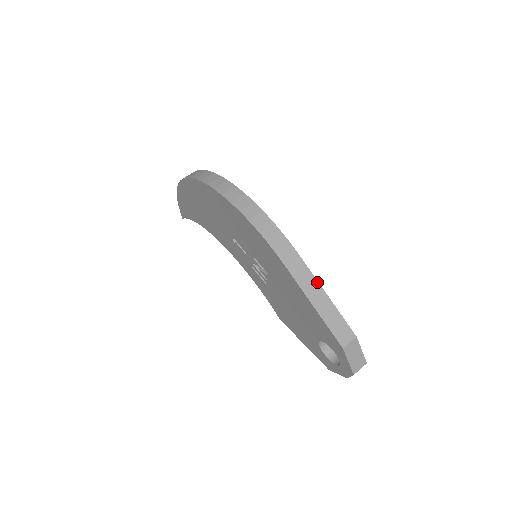
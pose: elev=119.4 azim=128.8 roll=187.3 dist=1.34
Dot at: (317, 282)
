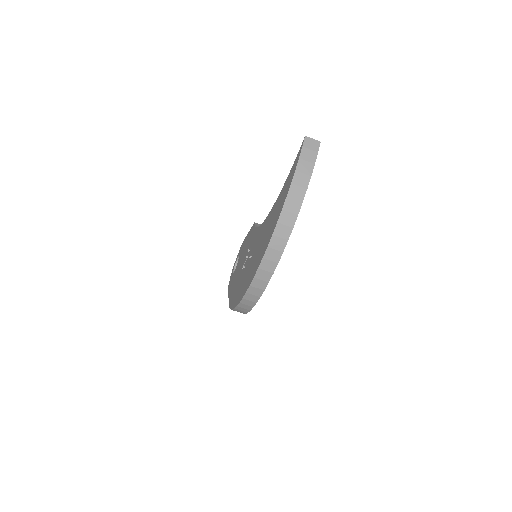
Dot at: occluded
